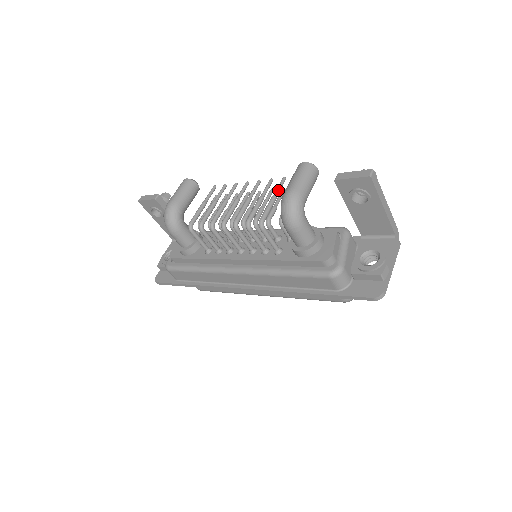
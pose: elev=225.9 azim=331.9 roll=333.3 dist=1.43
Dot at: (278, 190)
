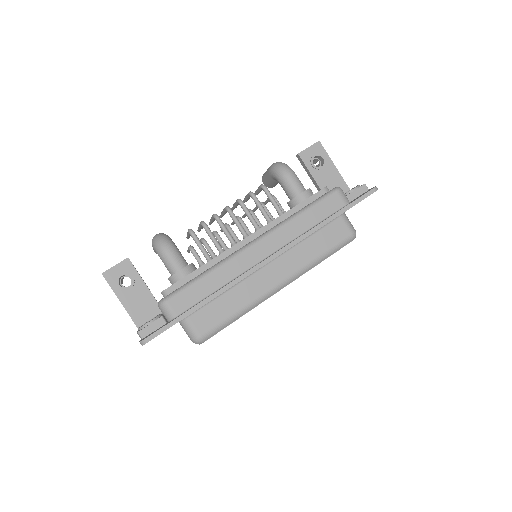
Dot at: occluded
